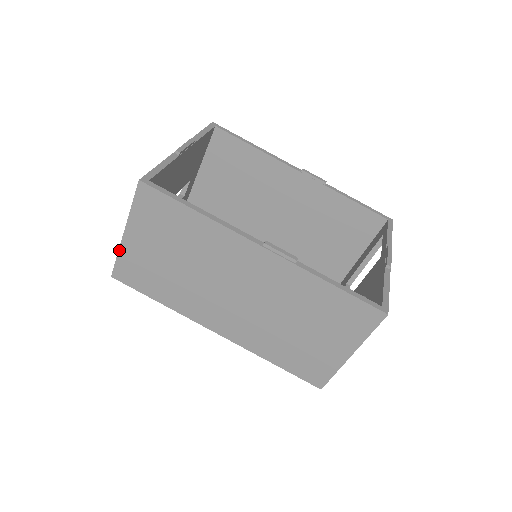
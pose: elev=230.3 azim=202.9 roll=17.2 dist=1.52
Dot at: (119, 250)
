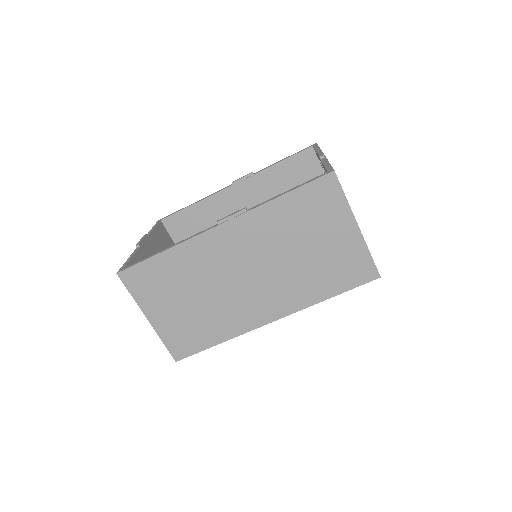
Dot at: occluded
